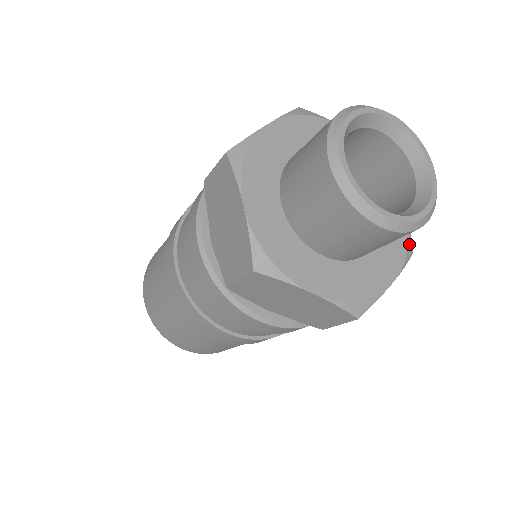
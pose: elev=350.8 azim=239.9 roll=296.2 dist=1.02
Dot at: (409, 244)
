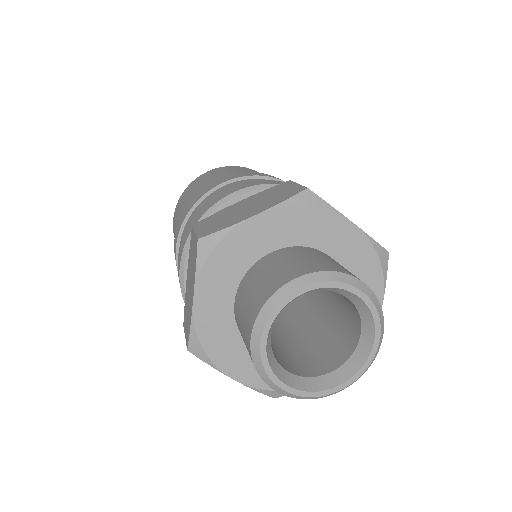
Dot at: occluded
